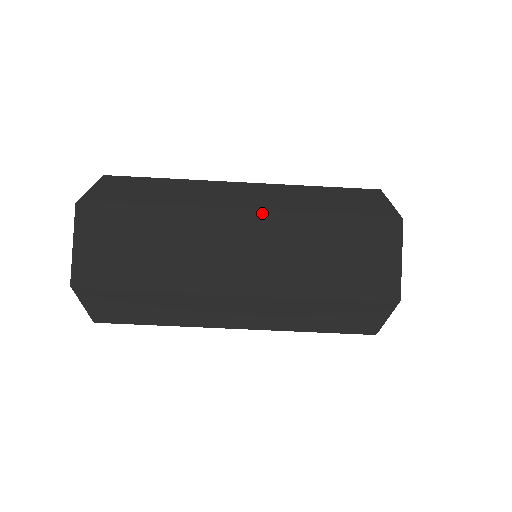
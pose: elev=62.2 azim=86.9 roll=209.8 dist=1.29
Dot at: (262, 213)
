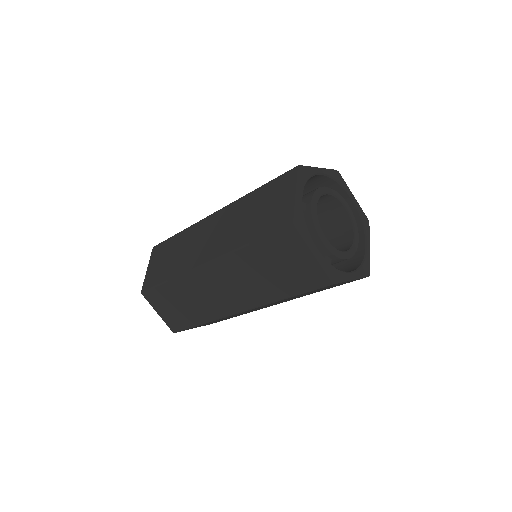
Dot at: occluded
